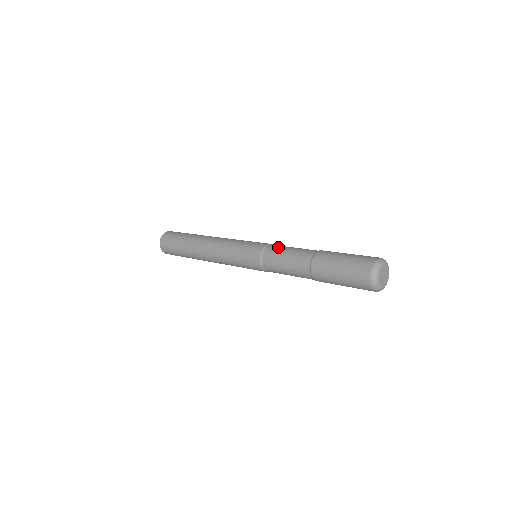
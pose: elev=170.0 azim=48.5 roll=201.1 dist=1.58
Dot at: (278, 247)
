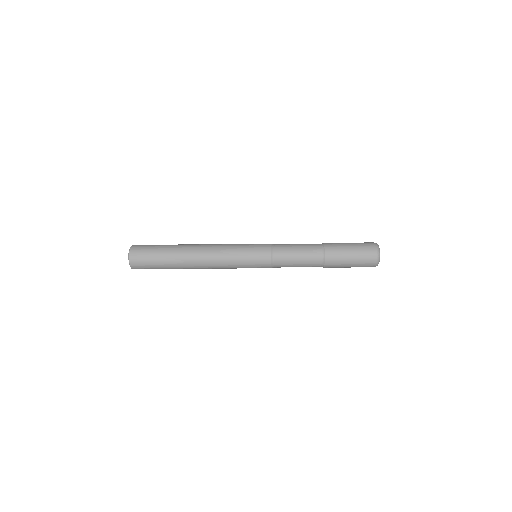
Dot at: (284, 245)
